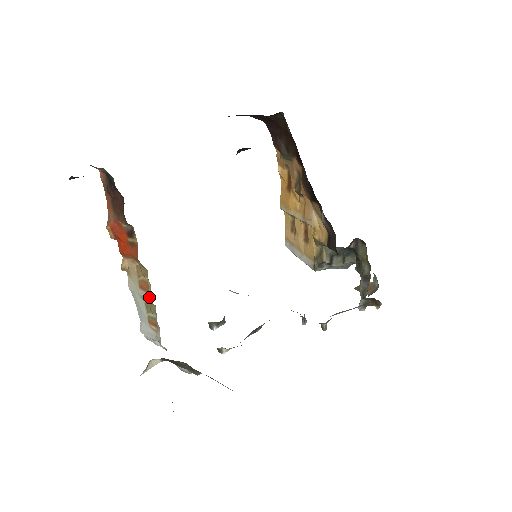
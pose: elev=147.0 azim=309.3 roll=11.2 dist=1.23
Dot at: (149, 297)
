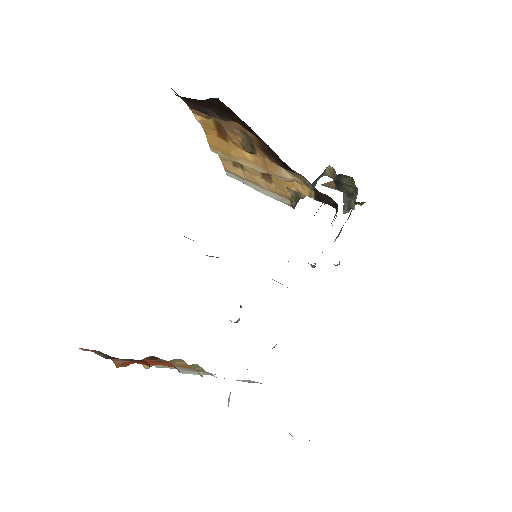
Dot at: occluded
